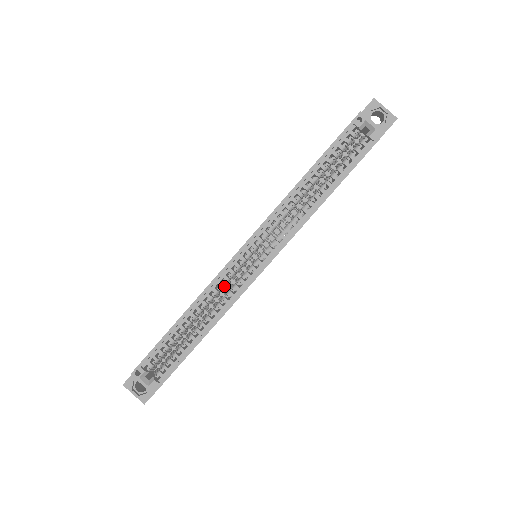
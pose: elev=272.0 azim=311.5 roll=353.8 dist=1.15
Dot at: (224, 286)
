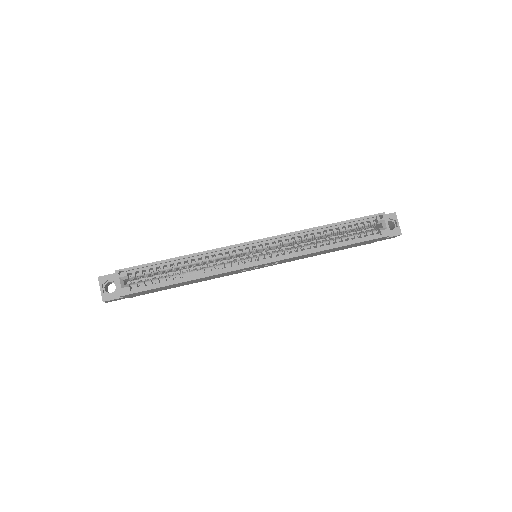
Dot at: (224, 258)
